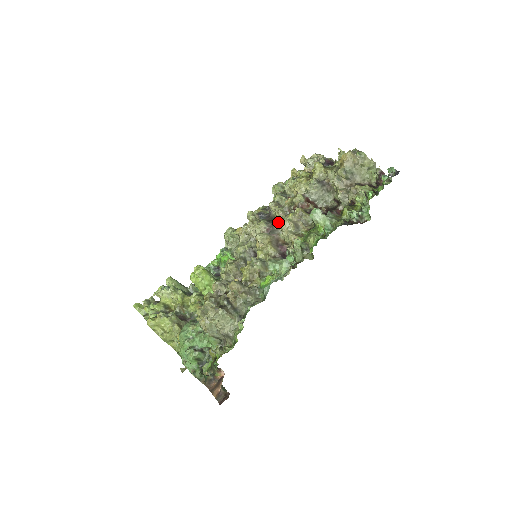
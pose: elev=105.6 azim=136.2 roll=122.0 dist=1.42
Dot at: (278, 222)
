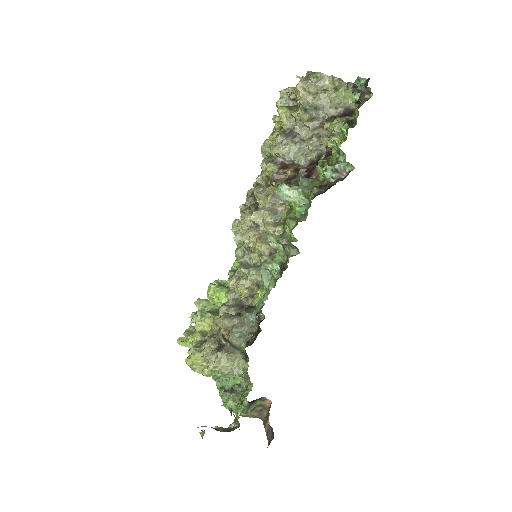
Dot at: occluded
